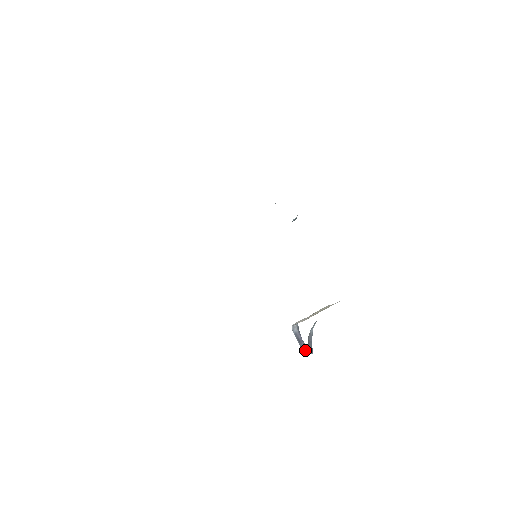
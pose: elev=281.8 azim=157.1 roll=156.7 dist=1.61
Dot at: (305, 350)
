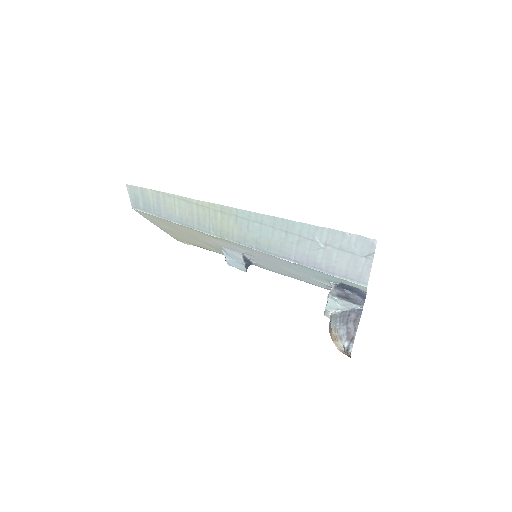
Dot at: (358, 300)
